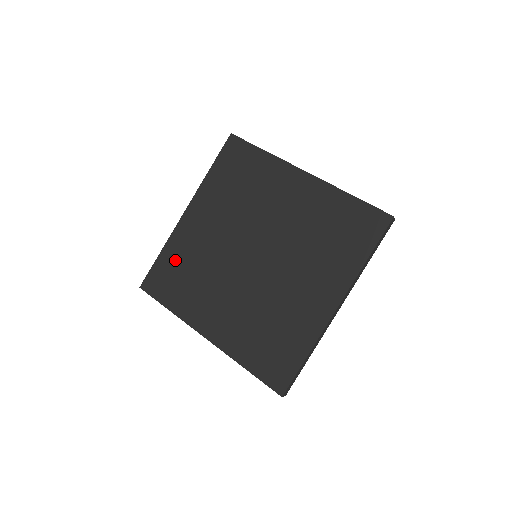
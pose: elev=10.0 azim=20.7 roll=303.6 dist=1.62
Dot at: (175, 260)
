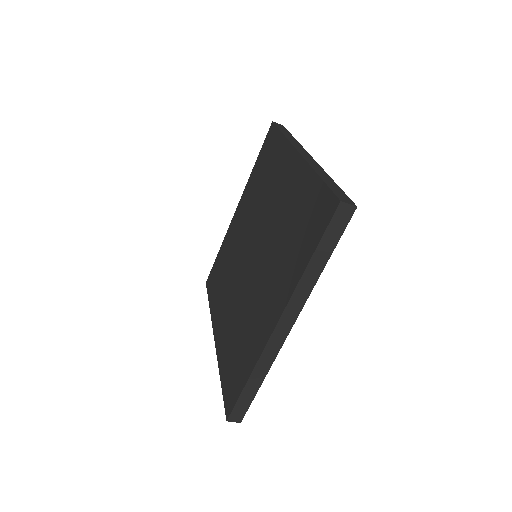
Dot at: (222, 258)
